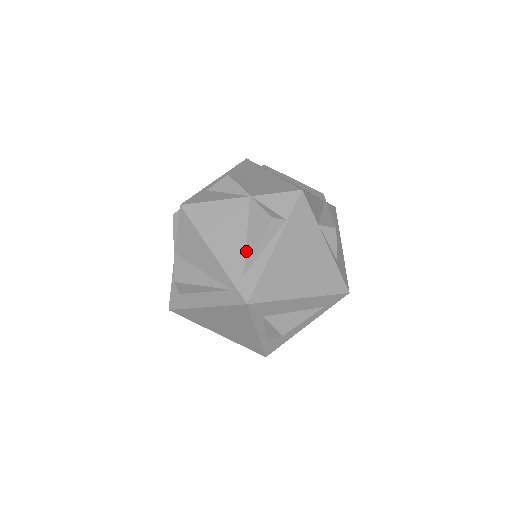
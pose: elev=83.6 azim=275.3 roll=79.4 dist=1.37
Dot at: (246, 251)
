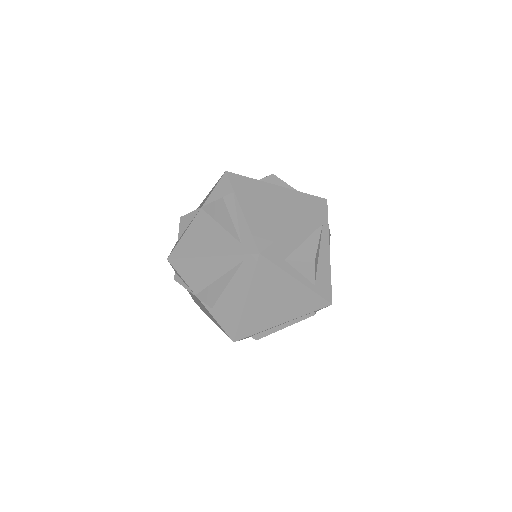
Dot at: (228, 232)
